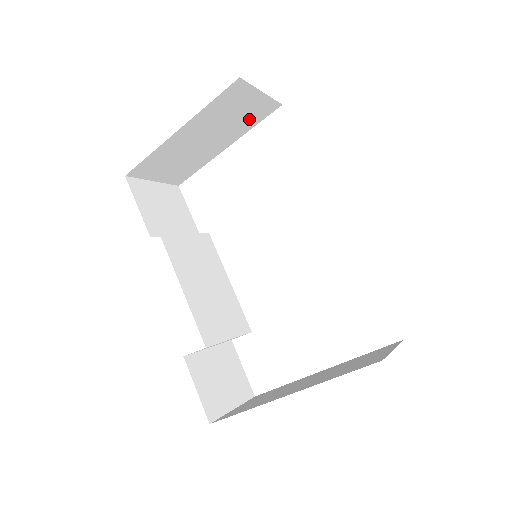
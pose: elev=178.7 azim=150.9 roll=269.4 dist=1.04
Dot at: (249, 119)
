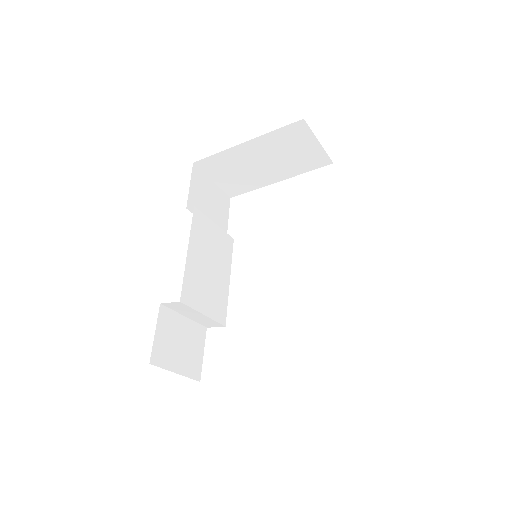
Dot at: (303, 163)
